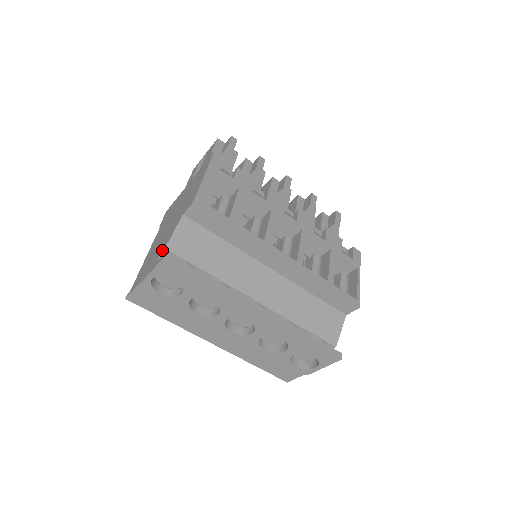
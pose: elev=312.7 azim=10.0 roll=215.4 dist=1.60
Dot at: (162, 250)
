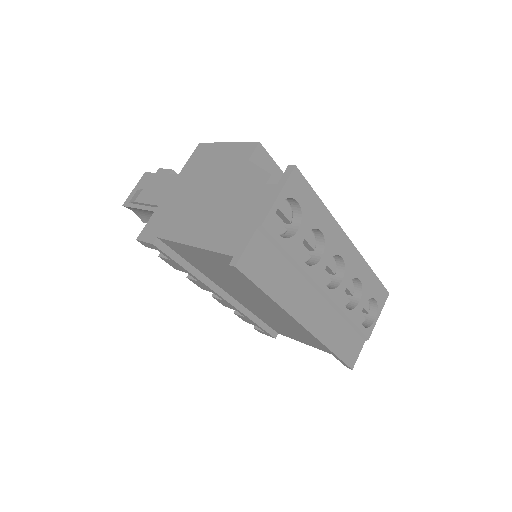
Dot at: (266, 180)
